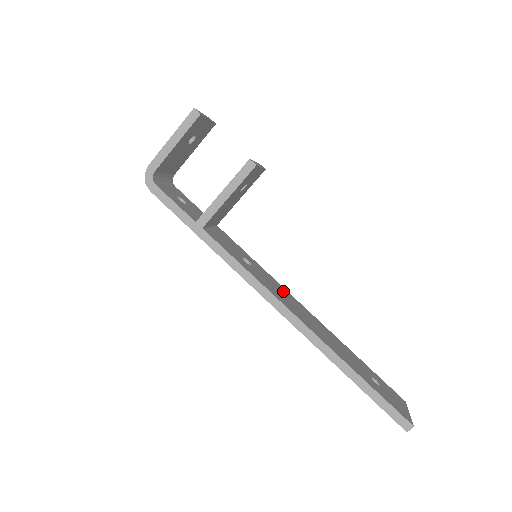
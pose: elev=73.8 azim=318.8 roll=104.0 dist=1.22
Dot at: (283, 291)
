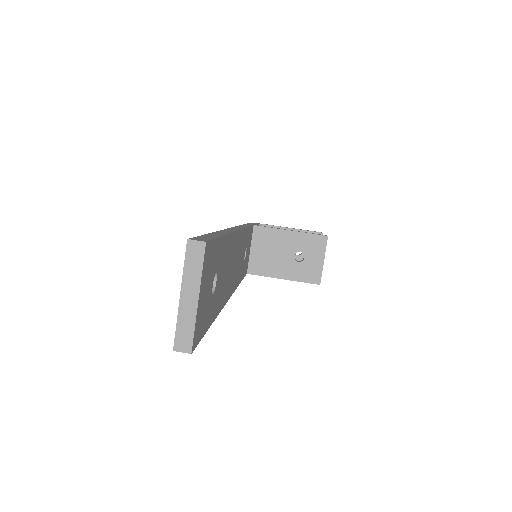
Dot at: (238, 274)
